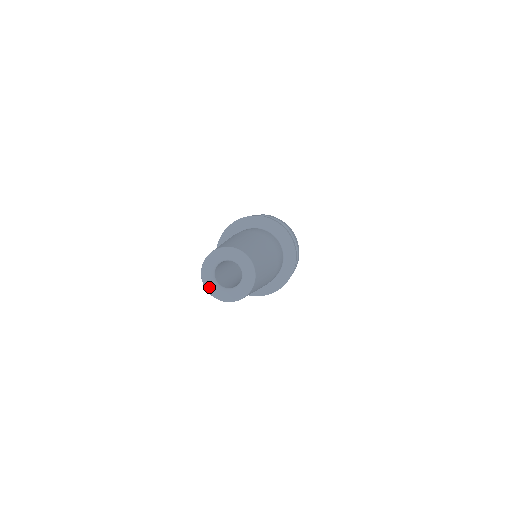
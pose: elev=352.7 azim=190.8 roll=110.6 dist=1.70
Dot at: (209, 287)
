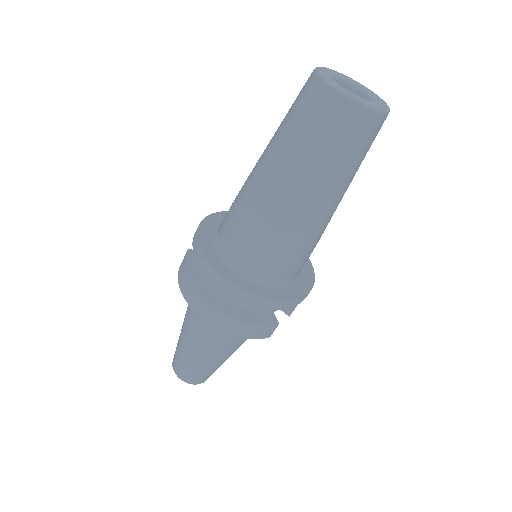
Dot at: (349, 93)
